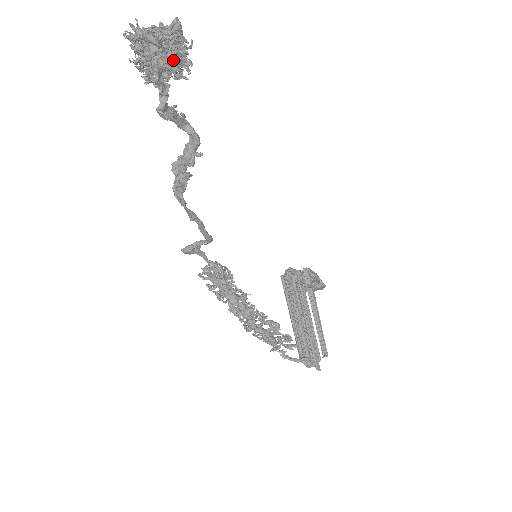
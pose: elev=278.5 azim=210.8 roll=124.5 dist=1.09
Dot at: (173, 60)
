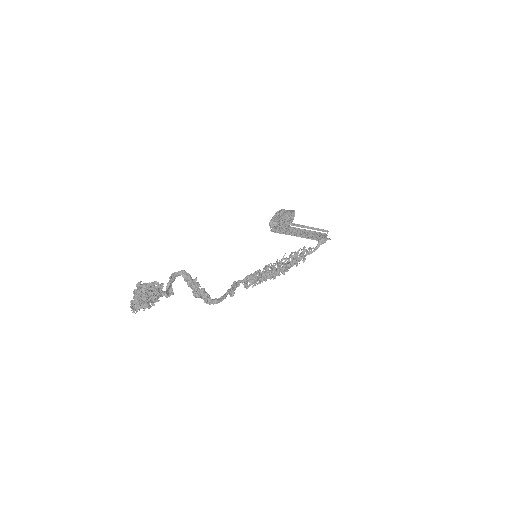
Dot at: occluded
